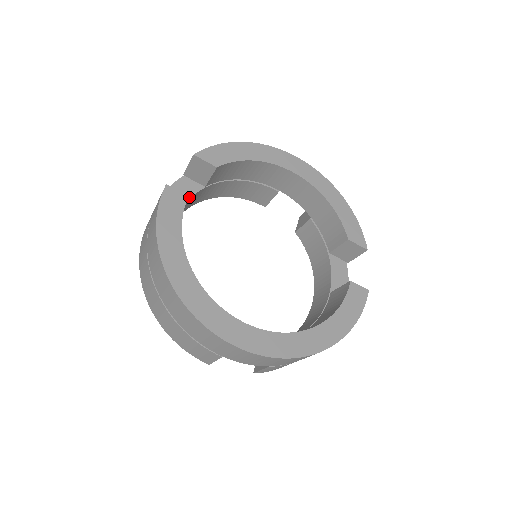
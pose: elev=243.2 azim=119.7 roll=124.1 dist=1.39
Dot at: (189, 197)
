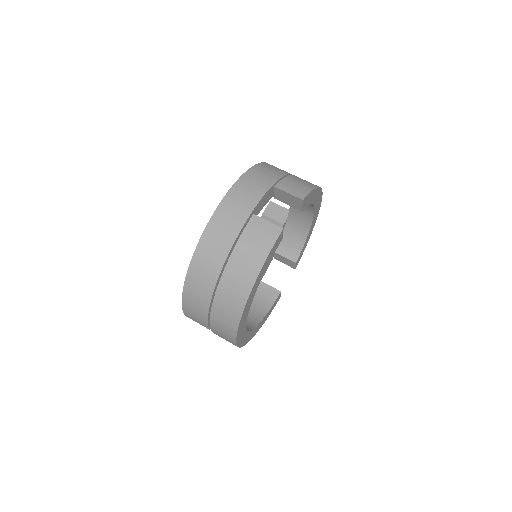
Dot at: occluded
